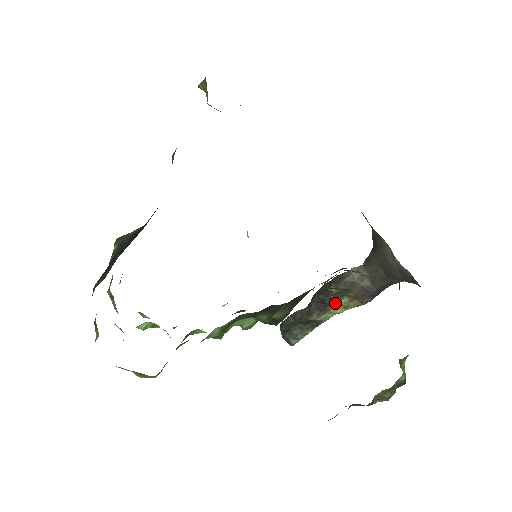
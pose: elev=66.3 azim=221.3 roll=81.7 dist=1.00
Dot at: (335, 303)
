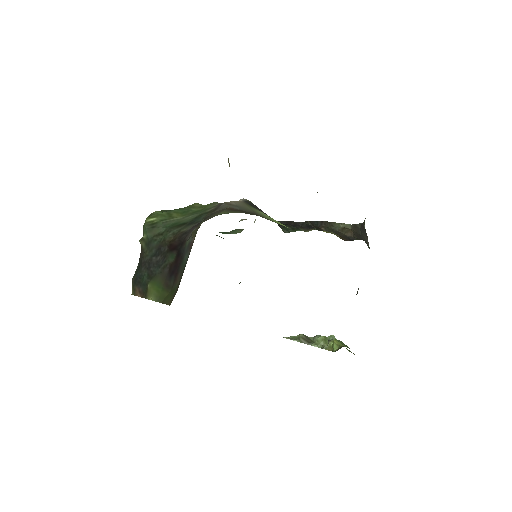
Dot at: occluded
